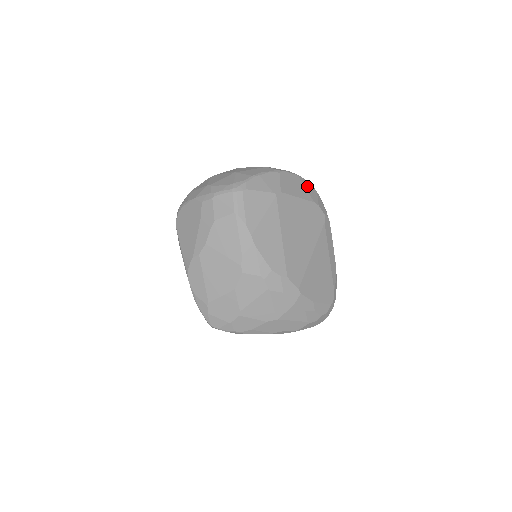
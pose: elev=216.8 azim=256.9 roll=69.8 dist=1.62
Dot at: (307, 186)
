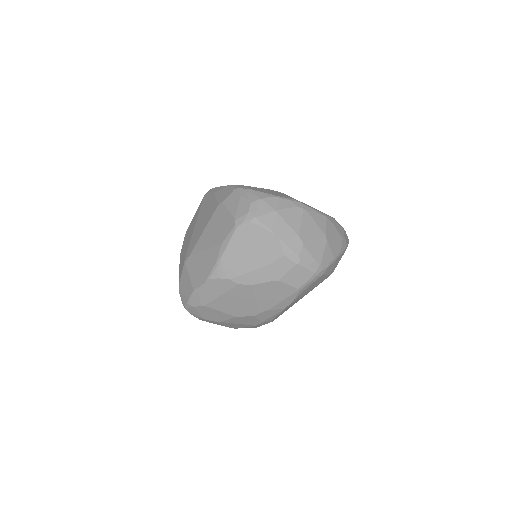
Dot at: occluded
